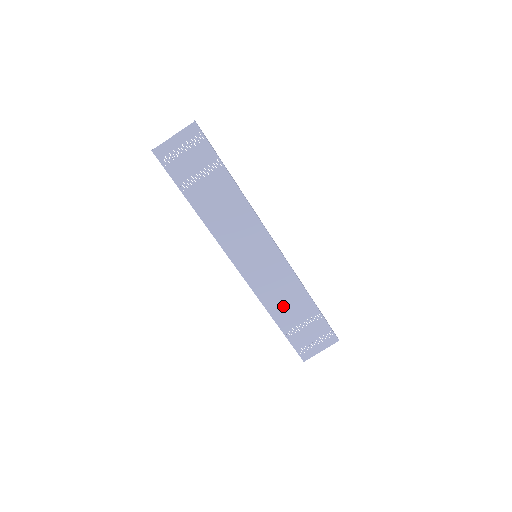
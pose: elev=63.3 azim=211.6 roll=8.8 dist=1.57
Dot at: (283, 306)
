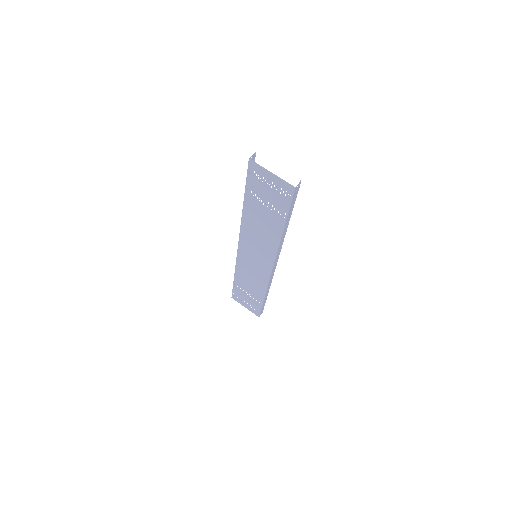
Dot at: (246, 280)
